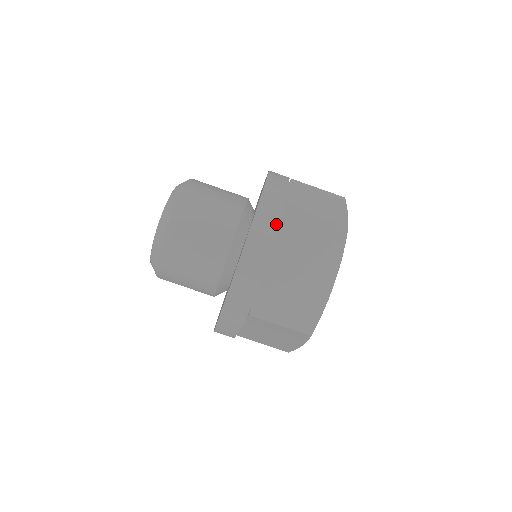
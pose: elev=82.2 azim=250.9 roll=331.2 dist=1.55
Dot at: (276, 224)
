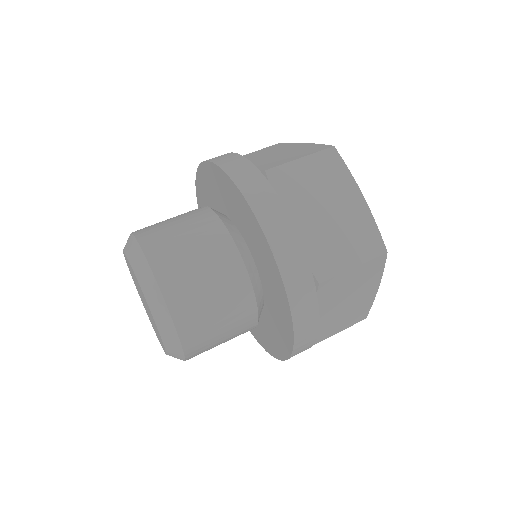
Dot at: occluded
